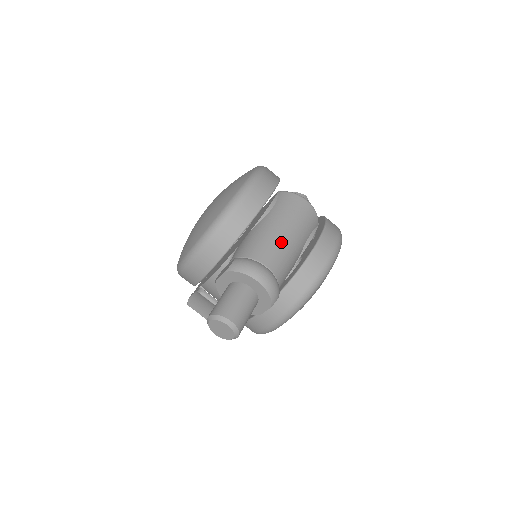
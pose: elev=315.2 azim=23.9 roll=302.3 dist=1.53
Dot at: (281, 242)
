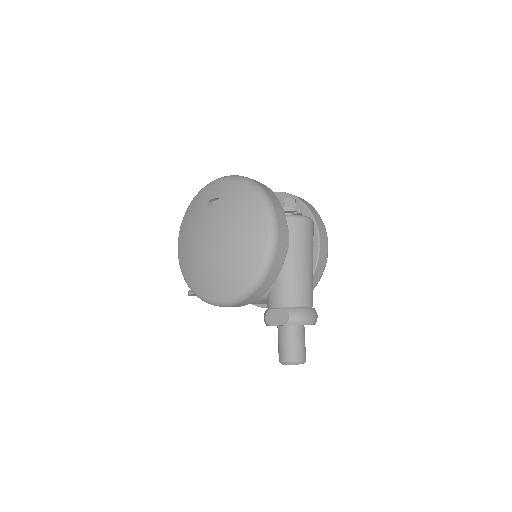
Dot at: (309, 276)
